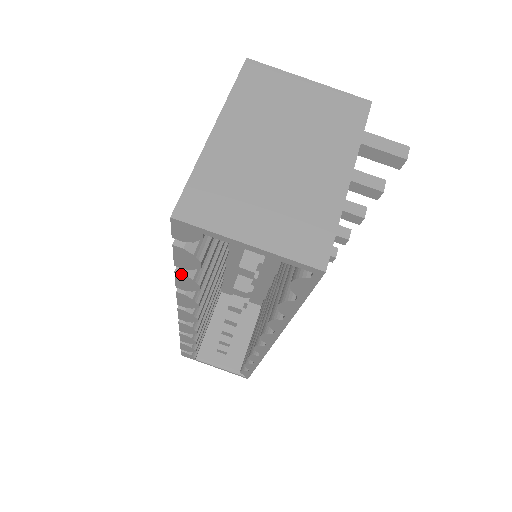
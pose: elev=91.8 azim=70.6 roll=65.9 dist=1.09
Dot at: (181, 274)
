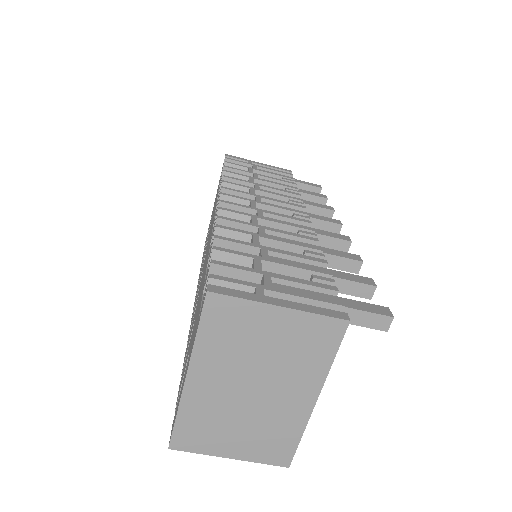
Dot at: occluded
